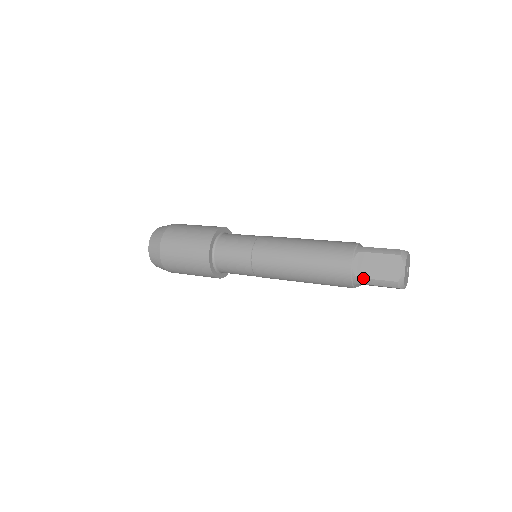
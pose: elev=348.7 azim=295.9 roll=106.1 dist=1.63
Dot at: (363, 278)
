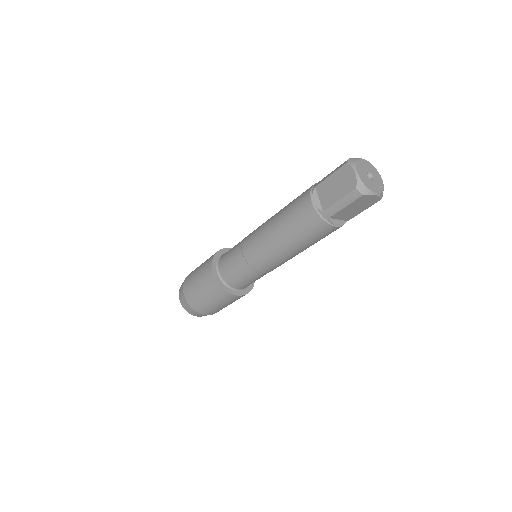
Dot at: (328, 208)
